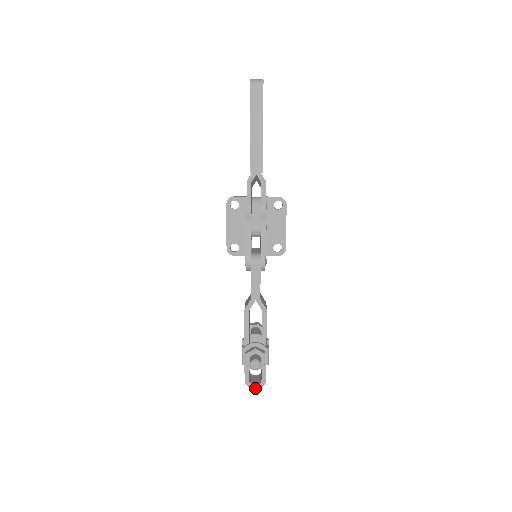
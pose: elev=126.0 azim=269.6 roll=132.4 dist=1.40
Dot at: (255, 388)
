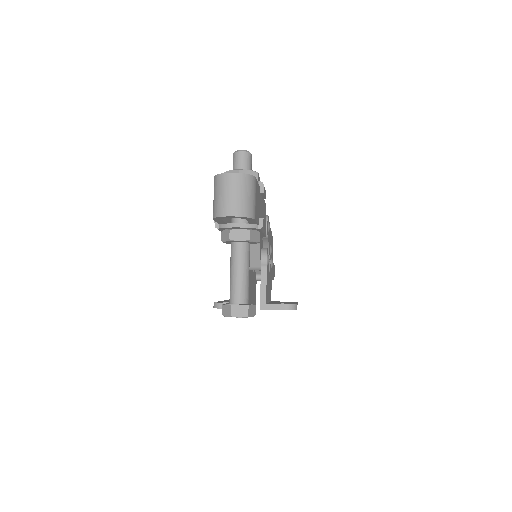
Dot at: (232, 174)
